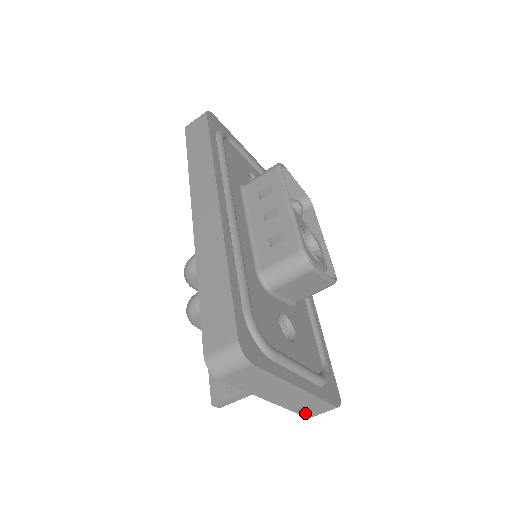
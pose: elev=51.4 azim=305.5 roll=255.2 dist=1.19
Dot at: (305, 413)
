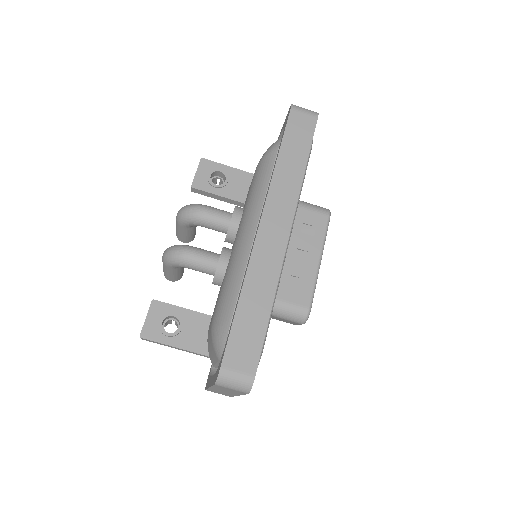
Dot at: occluded
